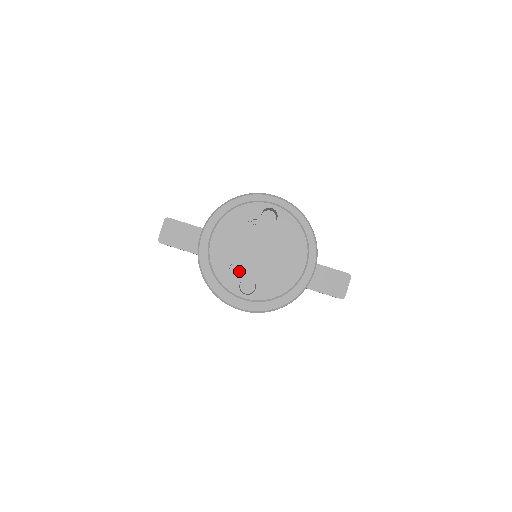
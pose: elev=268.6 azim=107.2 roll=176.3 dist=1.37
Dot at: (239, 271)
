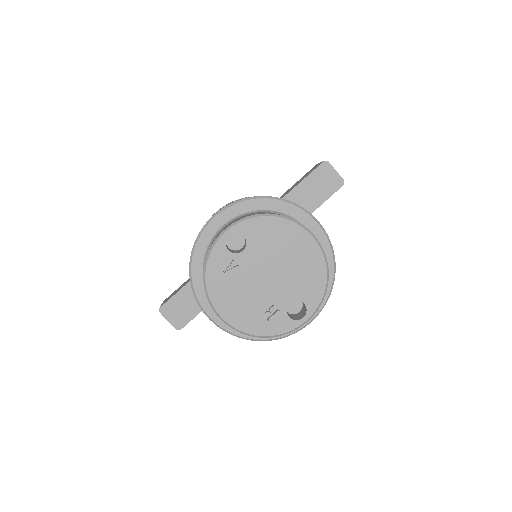
Dot at: (275, 310)
